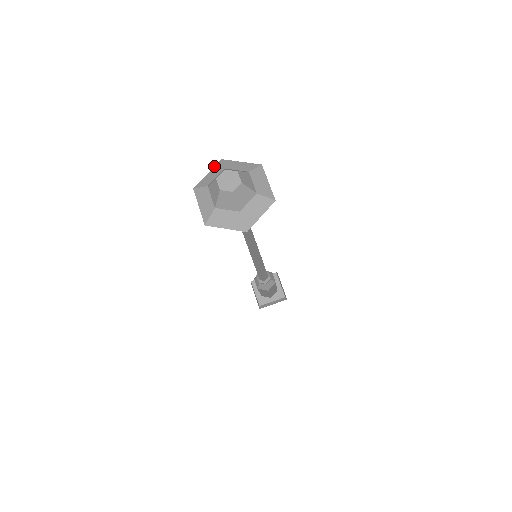
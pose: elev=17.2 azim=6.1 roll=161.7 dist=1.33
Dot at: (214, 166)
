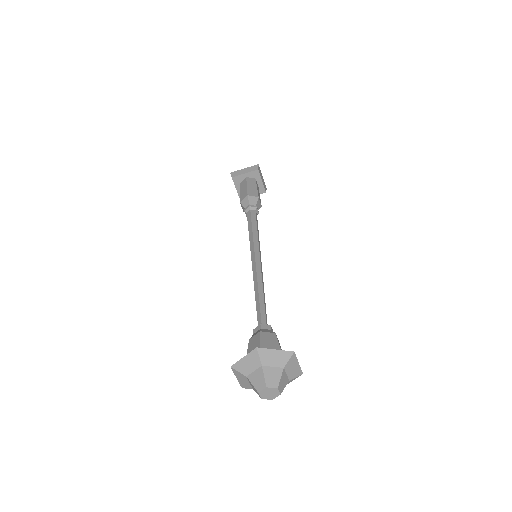
Dot at: occluded
